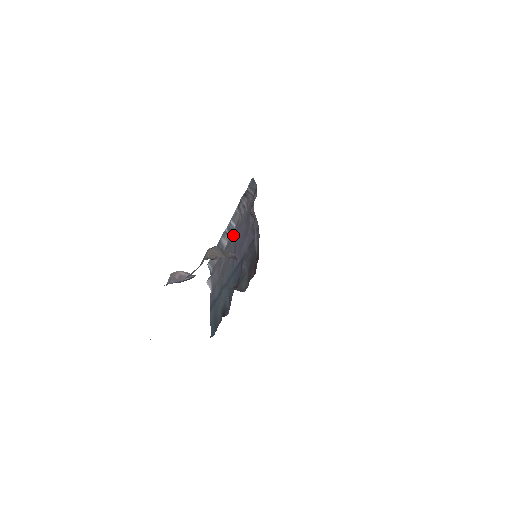
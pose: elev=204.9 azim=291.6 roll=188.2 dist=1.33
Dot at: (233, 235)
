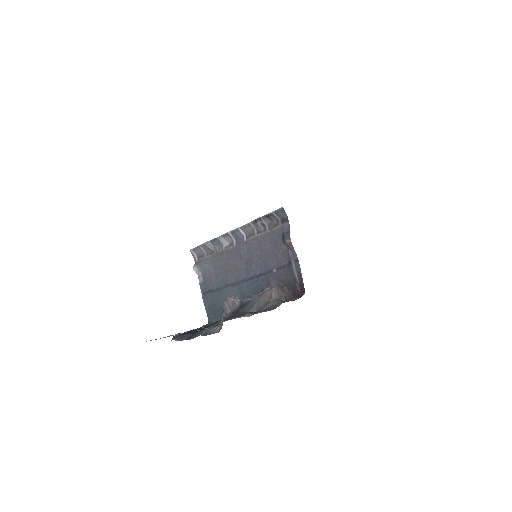
Dot at: (244, 243)
